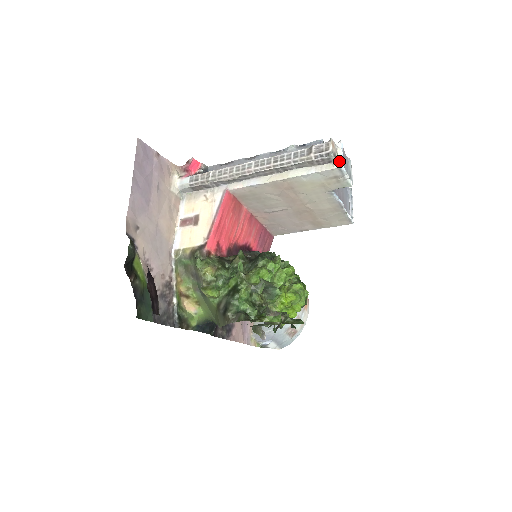
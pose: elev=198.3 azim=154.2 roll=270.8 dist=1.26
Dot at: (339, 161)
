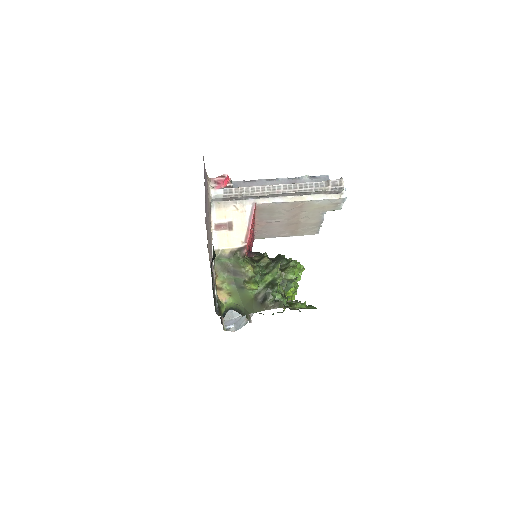
Dot at: (344, 193)
